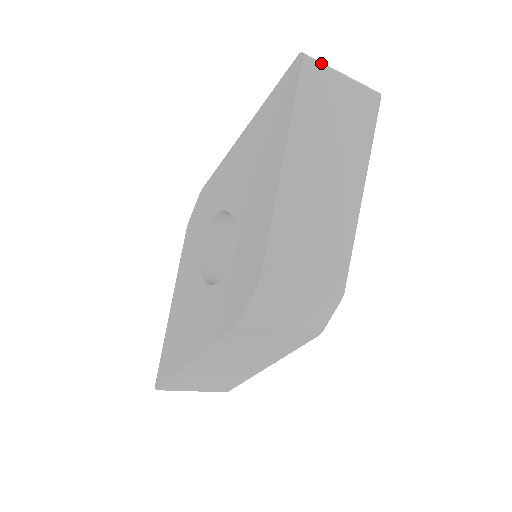
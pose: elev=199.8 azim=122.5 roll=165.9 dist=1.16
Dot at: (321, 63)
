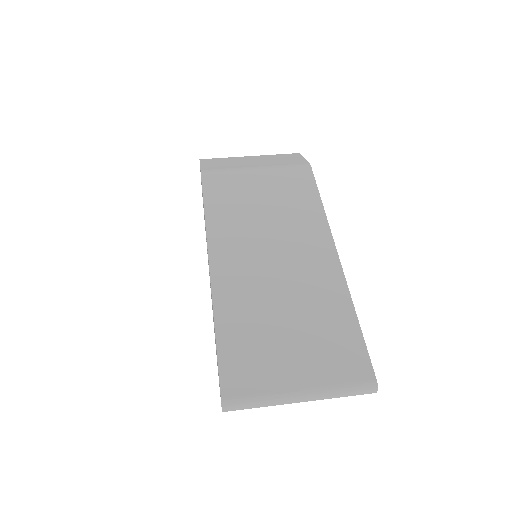
Dot at: occluded
